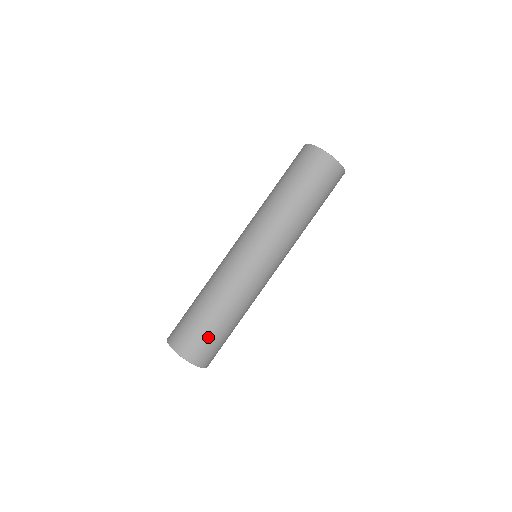
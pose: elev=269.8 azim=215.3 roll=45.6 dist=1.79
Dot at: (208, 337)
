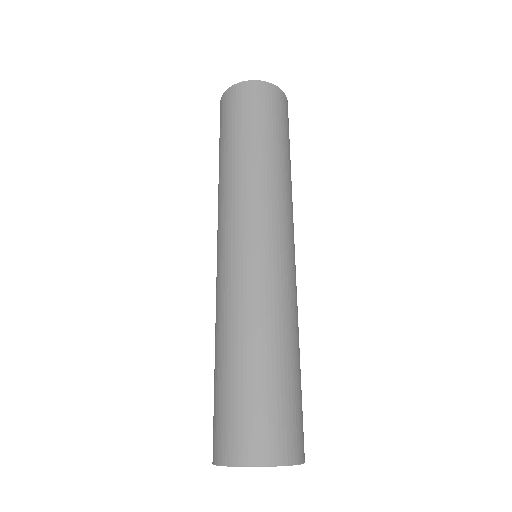
Dot at: (250, 402)
